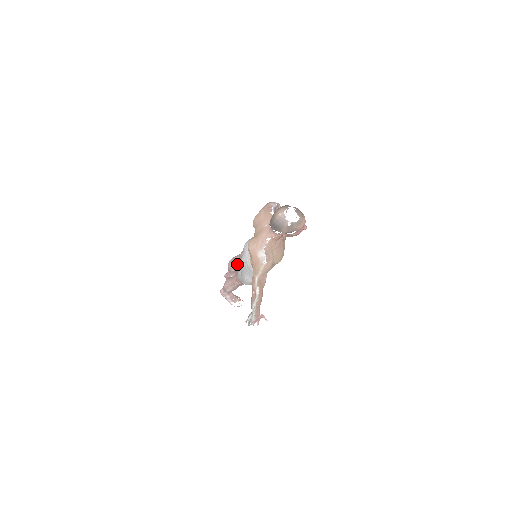
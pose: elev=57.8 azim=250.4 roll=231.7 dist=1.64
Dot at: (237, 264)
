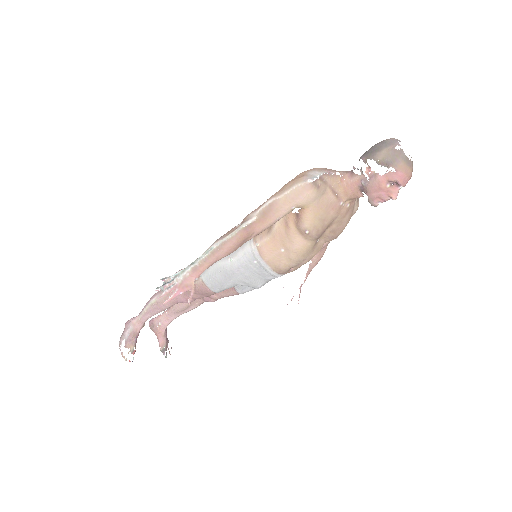
Dot at: occluded
